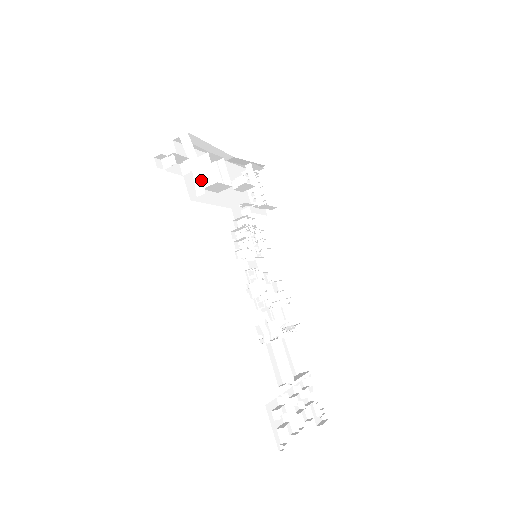
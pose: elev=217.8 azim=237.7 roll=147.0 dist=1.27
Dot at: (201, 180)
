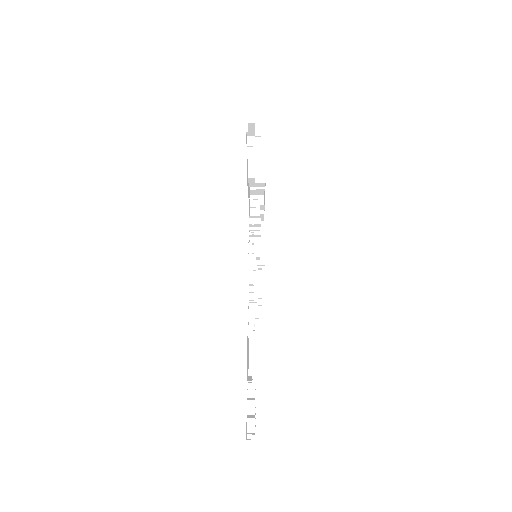
Dot at: (263, 170)
